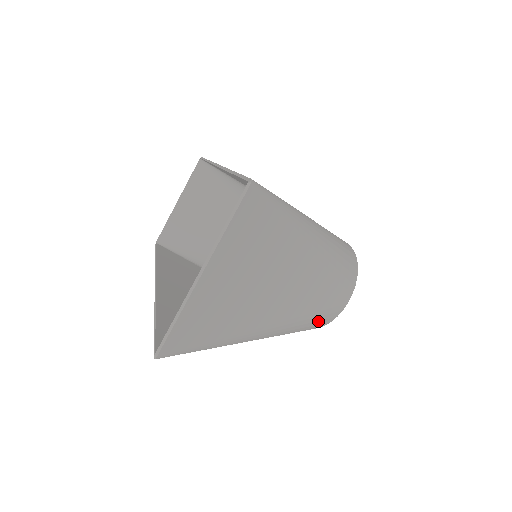
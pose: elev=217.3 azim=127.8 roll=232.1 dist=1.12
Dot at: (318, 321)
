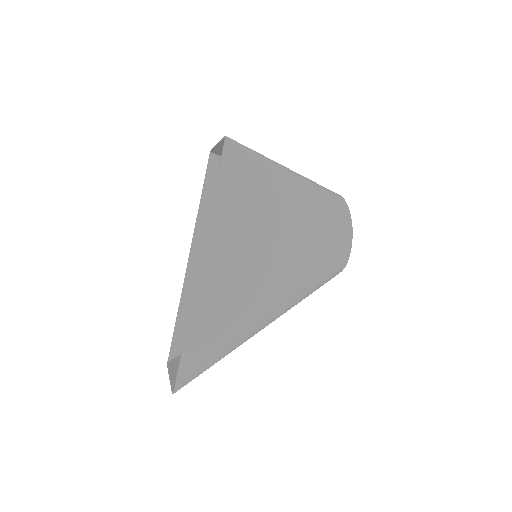
Dot at: occluded
